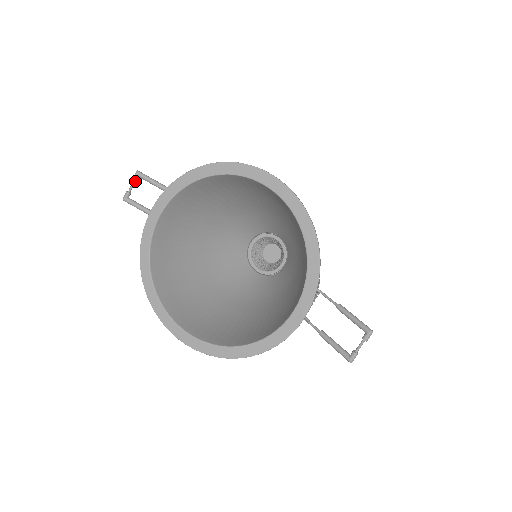
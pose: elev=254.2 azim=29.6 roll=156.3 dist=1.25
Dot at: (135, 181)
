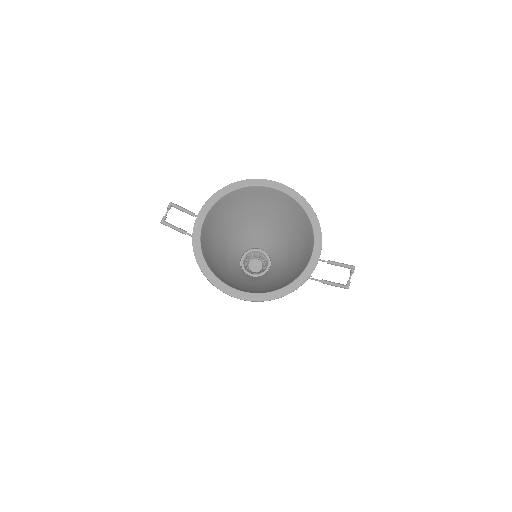
Dot at: occluded
